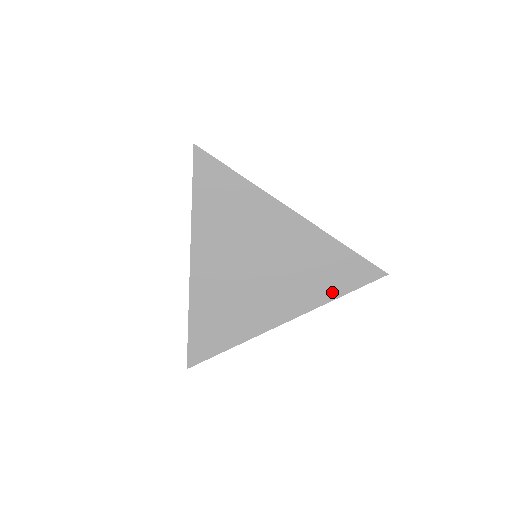
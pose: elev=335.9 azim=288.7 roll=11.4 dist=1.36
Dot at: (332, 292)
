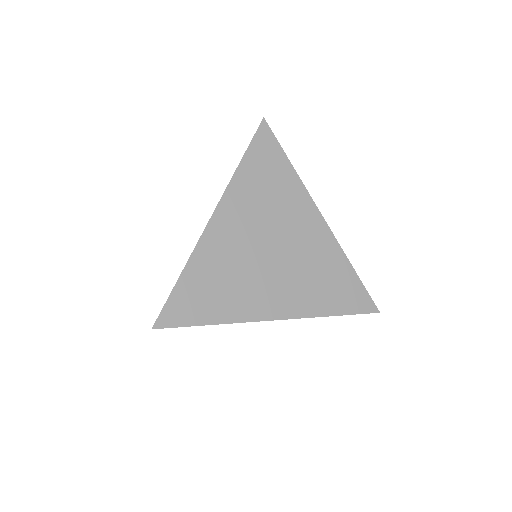
Dot at: occluded
